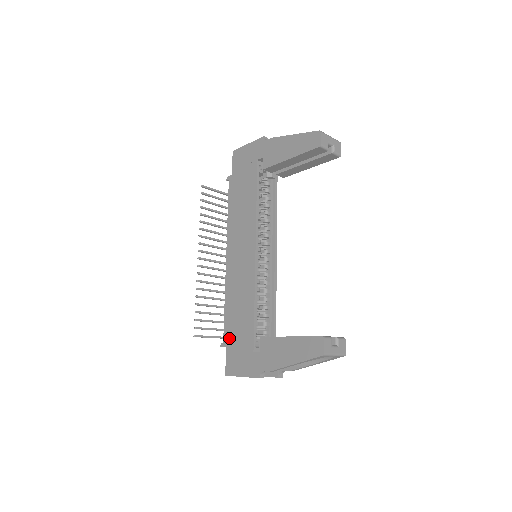
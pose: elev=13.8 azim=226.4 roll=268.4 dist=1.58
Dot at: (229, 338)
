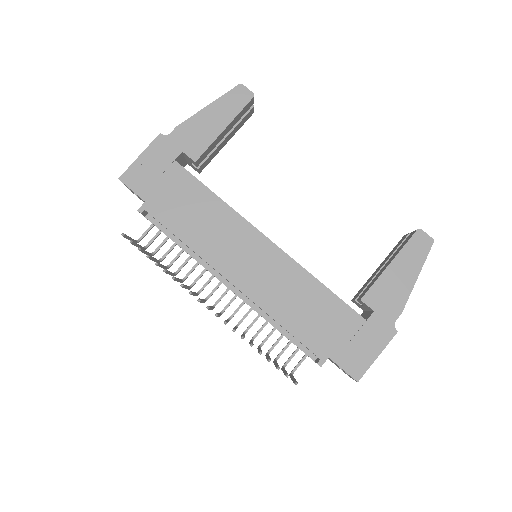
Dot at: (324, 346)
